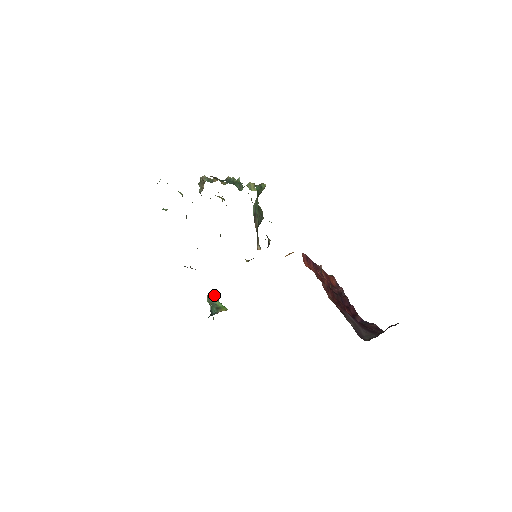
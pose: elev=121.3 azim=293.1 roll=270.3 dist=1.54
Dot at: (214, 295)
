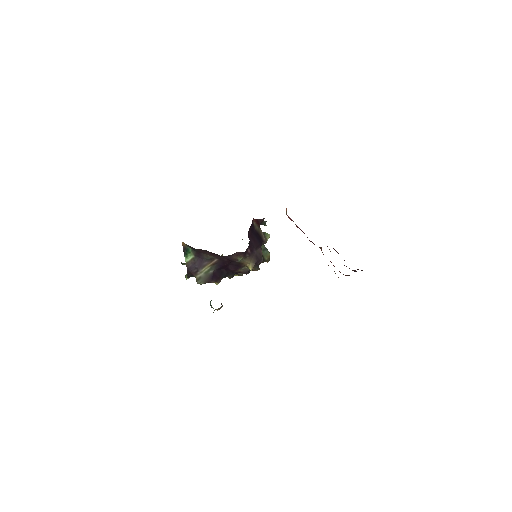
Dot at: occluded
